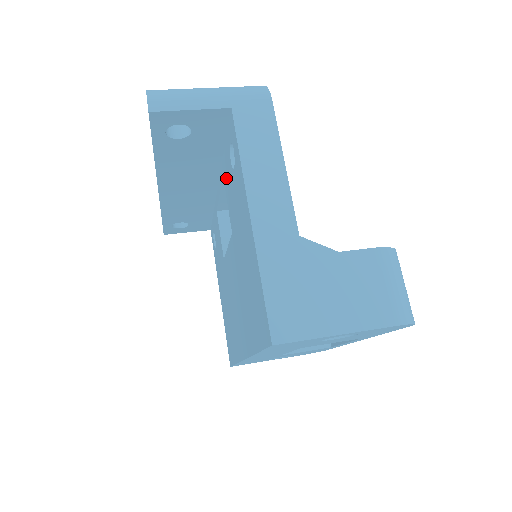
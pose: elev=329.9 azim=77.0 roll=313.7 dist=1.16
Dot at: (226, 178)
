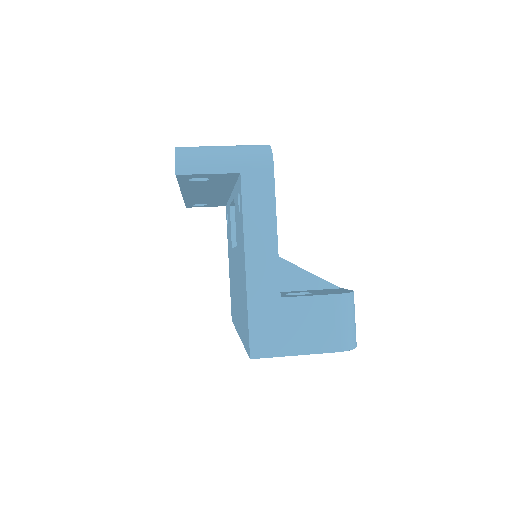
Dot at: (235, 205)
